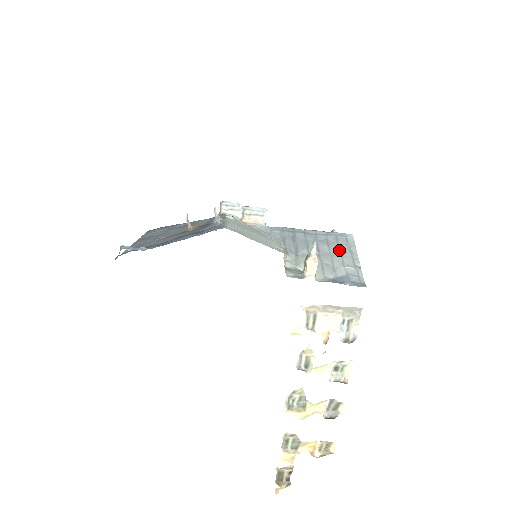
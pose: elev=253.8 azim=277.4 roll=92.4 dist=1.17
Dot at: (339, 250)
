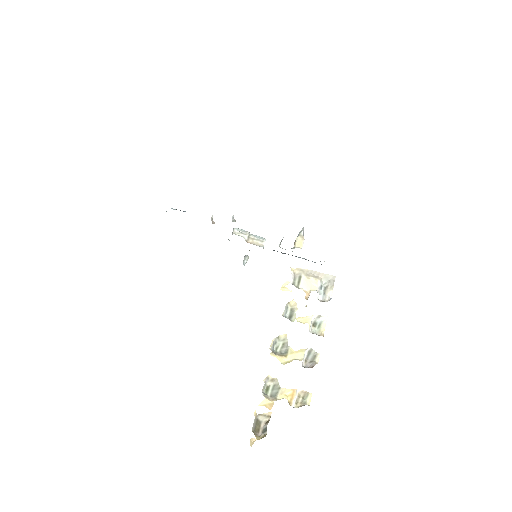
Dot at: occluded
